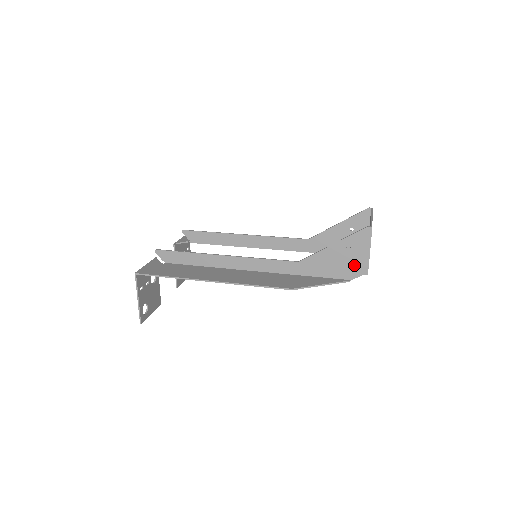
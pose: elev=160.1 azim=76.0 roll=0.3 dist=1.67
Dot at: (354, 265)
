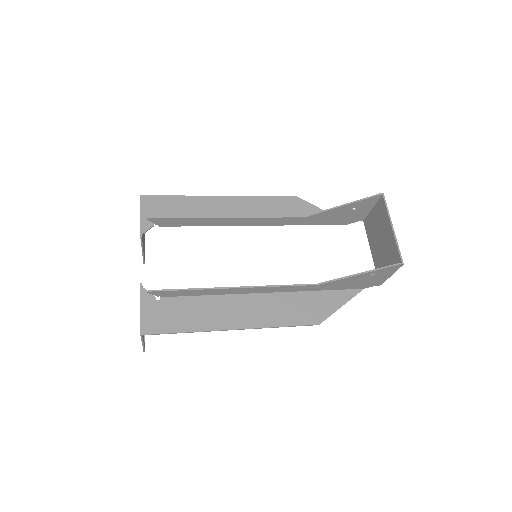
Dot at: (372, 282)
